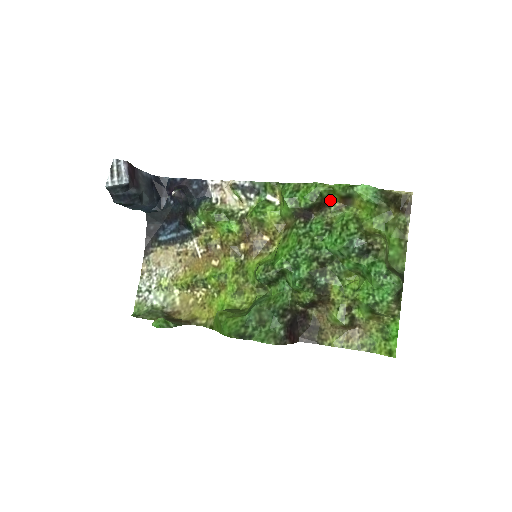
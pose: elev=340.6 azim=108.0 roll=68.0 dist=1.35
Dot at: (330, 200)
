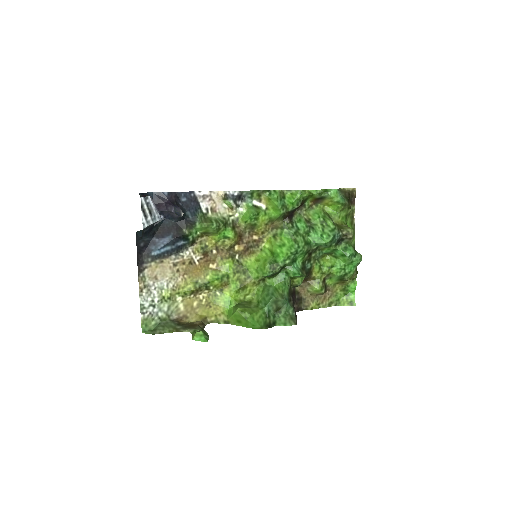
Dot at: (306, 201)
